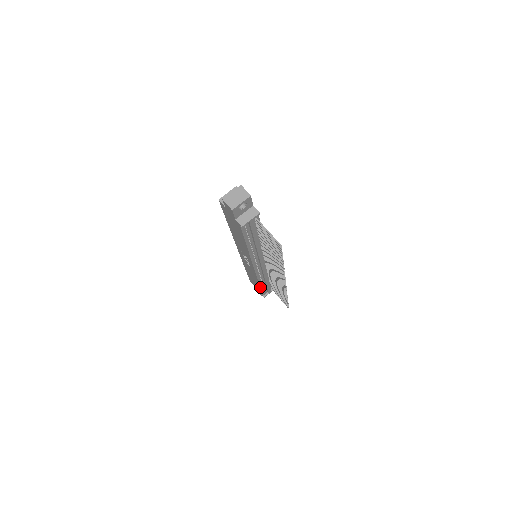
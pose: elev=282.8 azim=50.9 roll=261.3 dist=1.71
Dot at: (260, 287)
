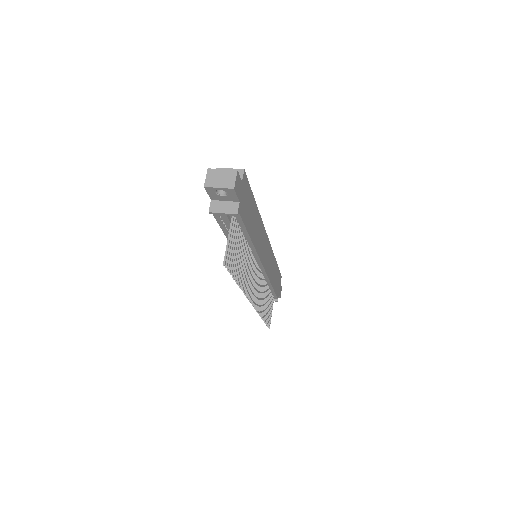
Dot at: occluded
